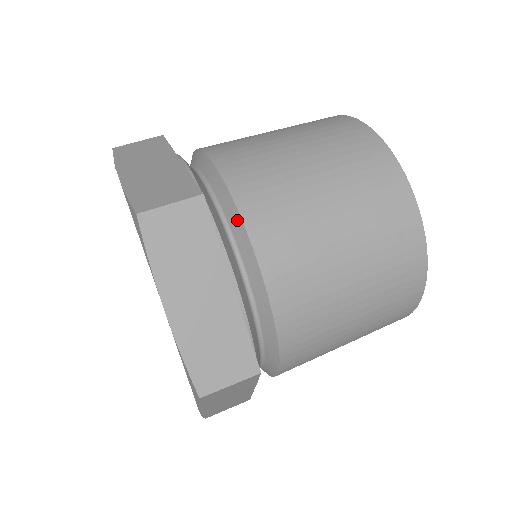
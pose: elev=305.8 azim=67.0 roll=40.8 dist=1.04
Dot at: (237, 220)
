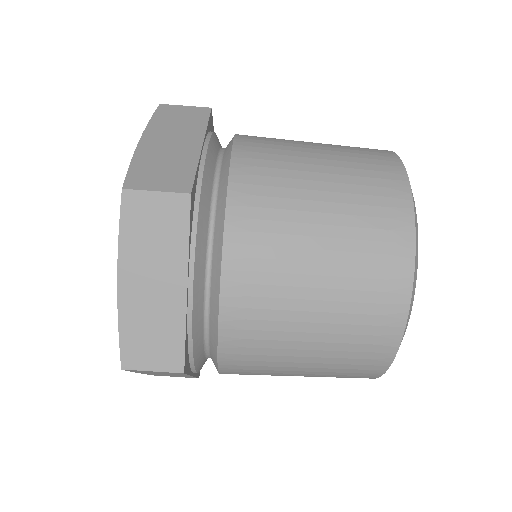
Dot at: (221, 227)
